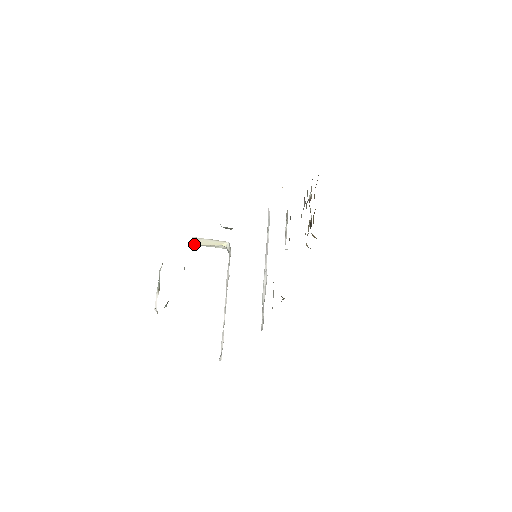
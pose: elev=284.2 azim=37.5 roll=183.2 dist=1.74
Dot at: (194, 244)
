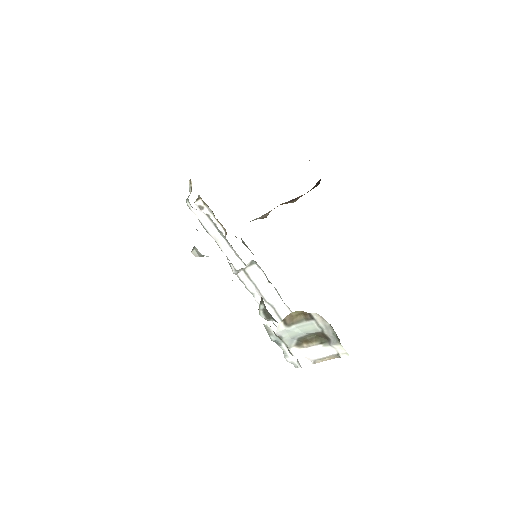
Dot at: occluded
